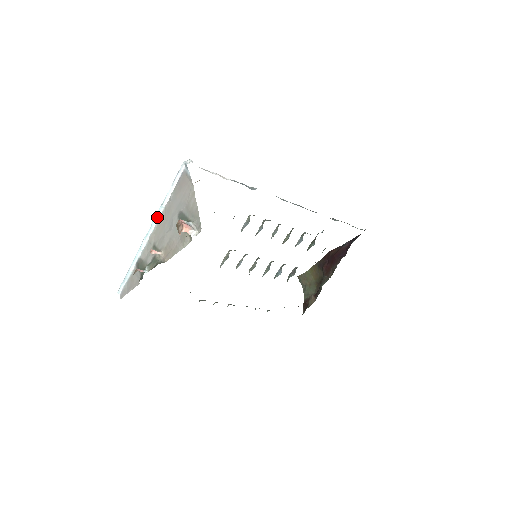
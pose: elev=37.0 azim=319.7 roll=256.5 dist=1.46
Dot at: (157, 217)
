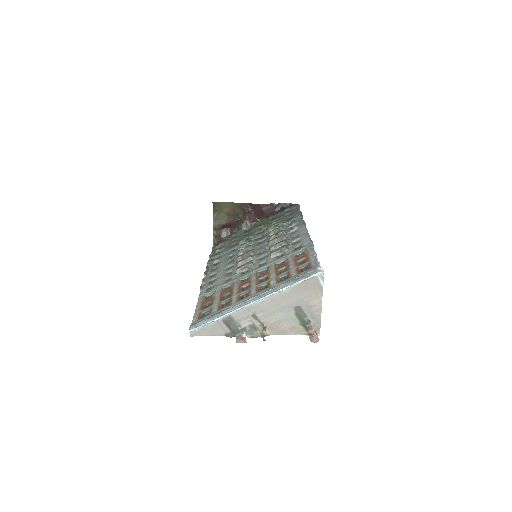
Dot at: (268, 296)
